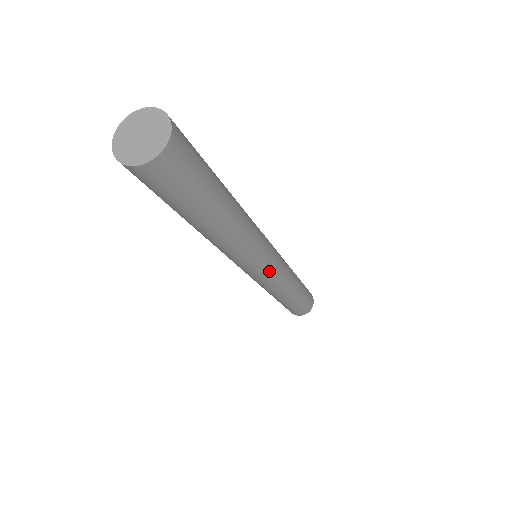
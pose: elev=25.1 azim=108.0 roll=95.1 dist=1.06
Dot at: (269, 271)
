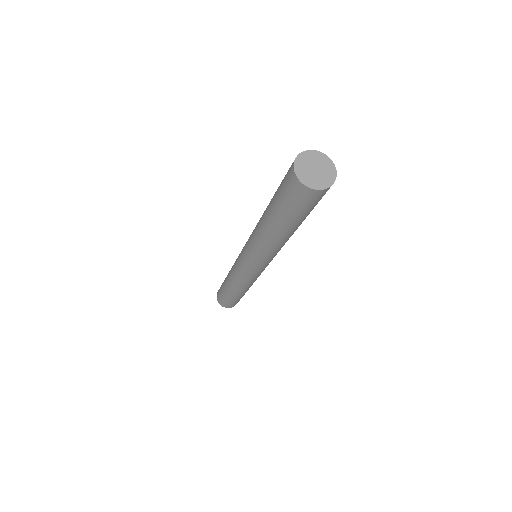
Dot at: (259, 271)
